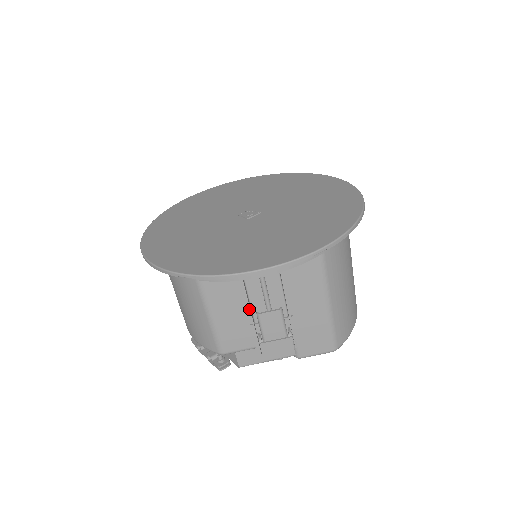
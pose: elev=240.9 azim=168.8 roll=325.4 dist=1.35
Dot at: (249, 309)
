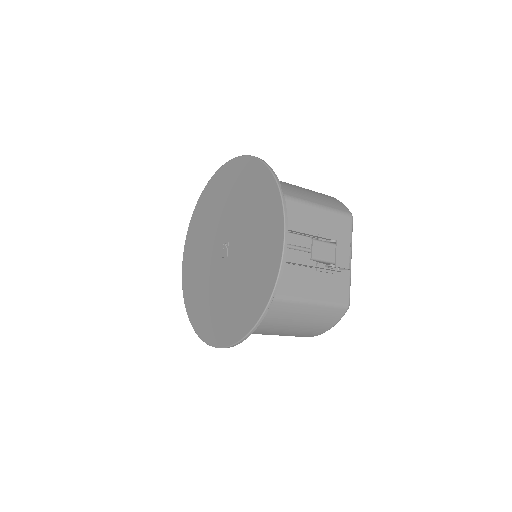
Dot at: occluded
